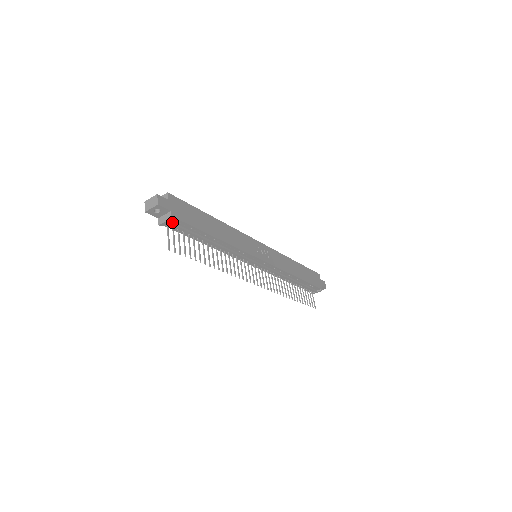
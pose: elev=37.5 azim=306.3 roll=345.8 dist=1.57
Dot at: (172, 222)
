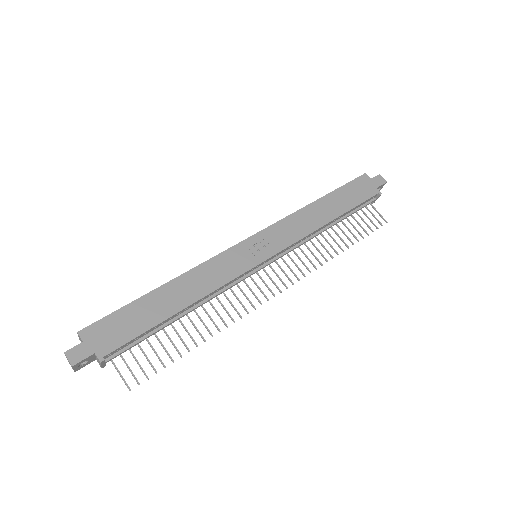
Dot at: (110, 356)
